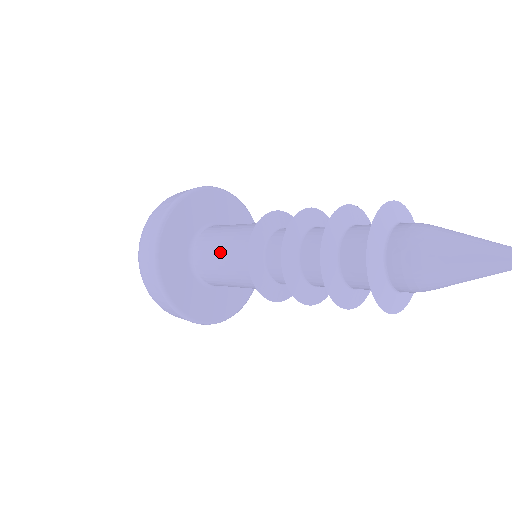
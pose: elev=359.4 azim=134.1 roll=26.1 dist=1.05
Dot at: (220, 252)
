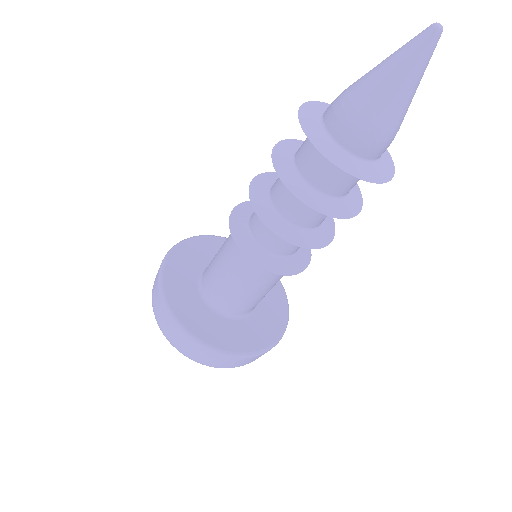
Dot at: occluded
